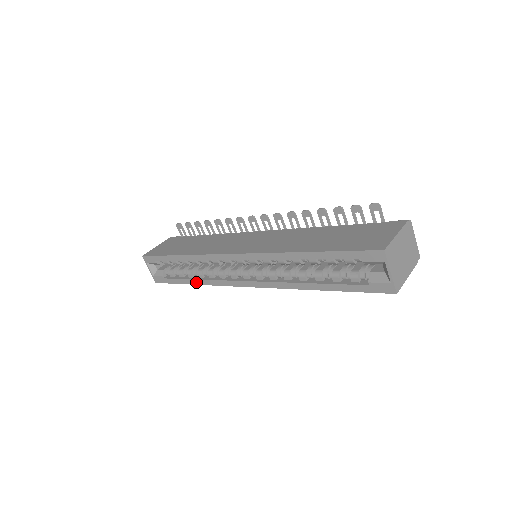
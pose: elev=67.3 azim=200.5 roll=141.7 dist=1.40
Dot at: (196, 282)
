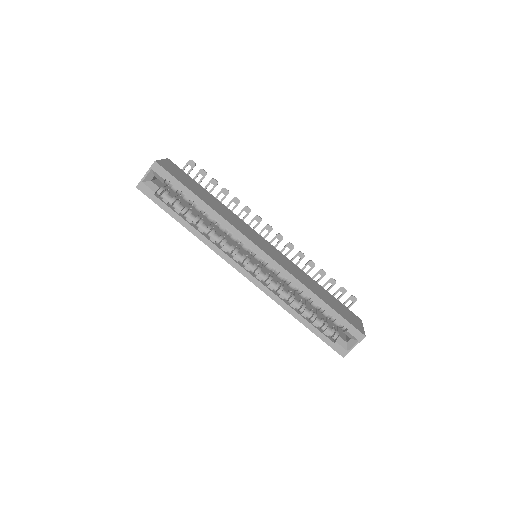
Dot at: (193, 230)
